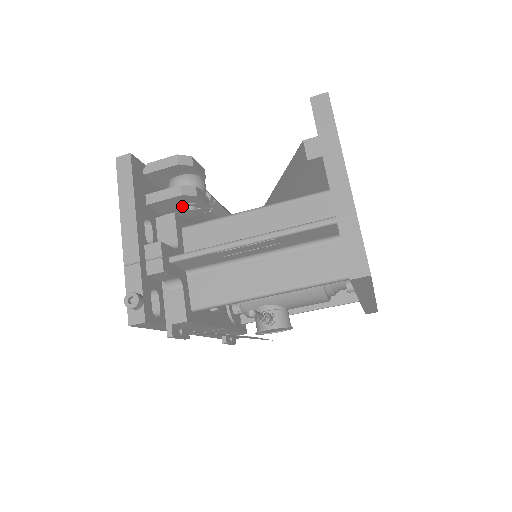
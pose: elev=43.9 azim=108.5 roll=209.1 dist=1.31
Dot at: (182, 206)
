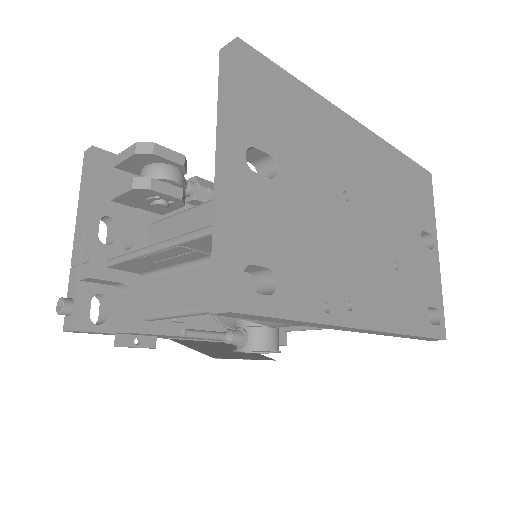
Dot at: (148, 200)
